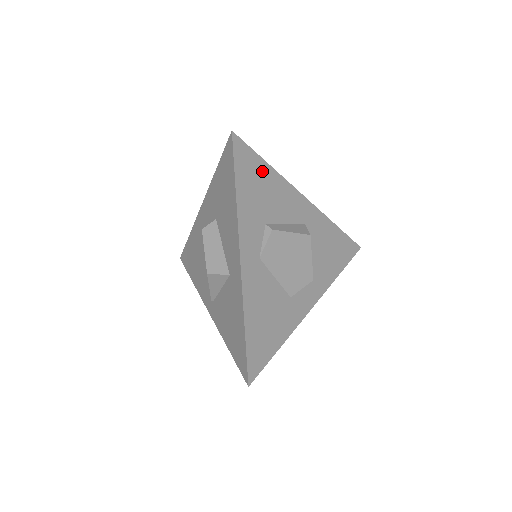
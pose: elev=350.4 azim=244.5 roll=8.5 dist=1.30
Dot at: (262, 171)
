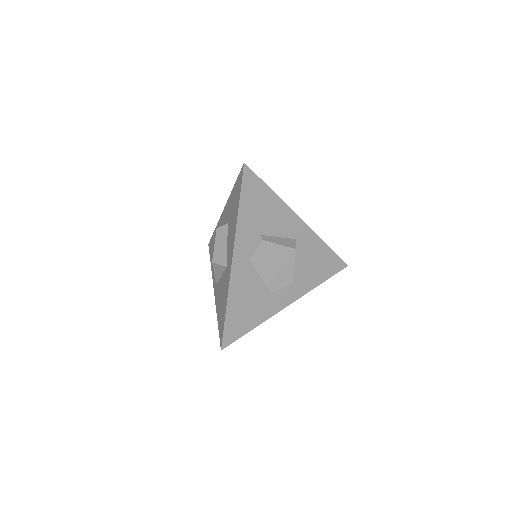
Dot at: (265, 195)
